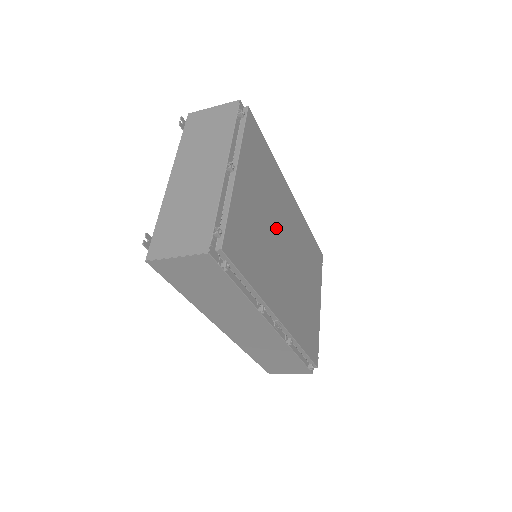
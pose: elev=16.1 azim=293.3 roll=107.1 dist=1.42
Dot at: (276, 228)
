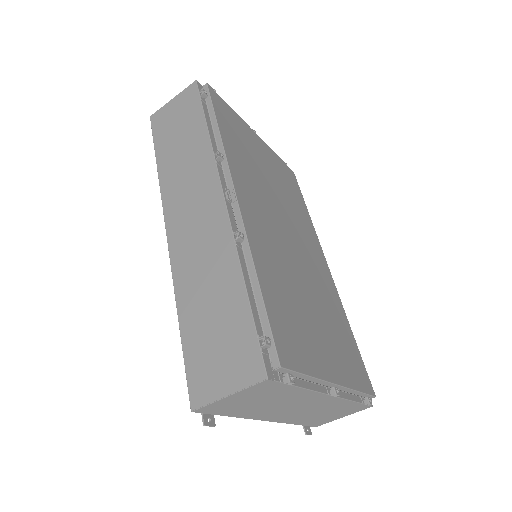
Dot at: (283, 208)
